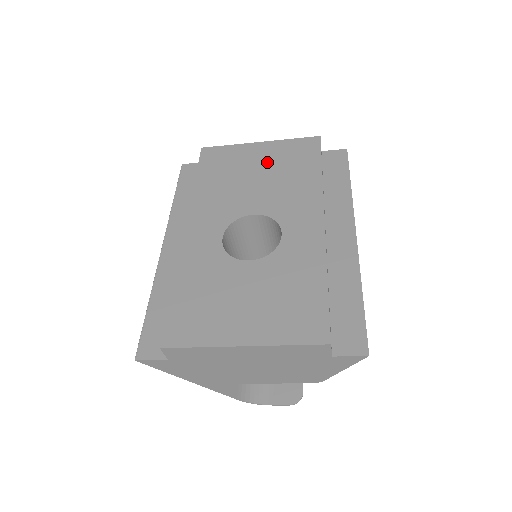
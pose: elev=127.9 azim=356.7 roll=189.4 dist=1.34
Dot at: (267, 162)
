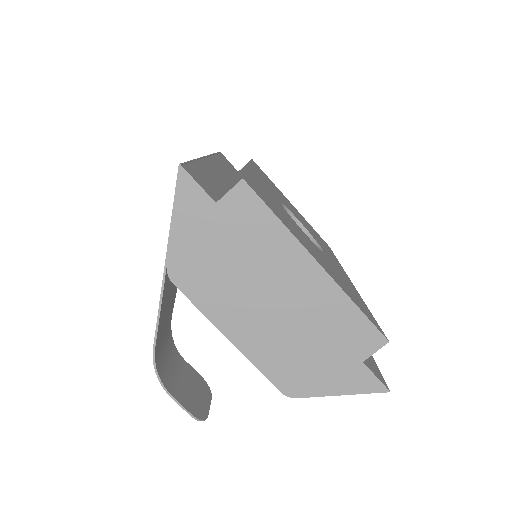
Dot at: occluded
